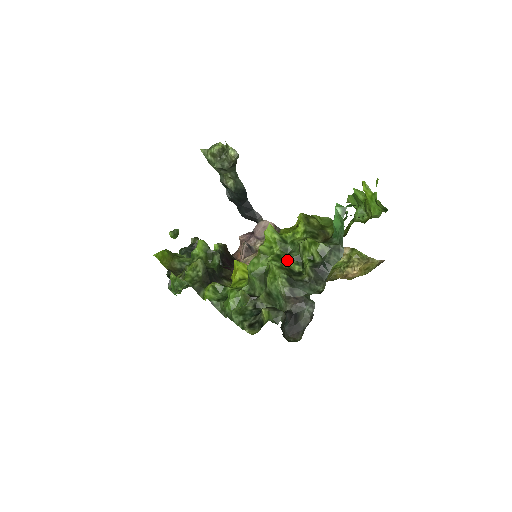
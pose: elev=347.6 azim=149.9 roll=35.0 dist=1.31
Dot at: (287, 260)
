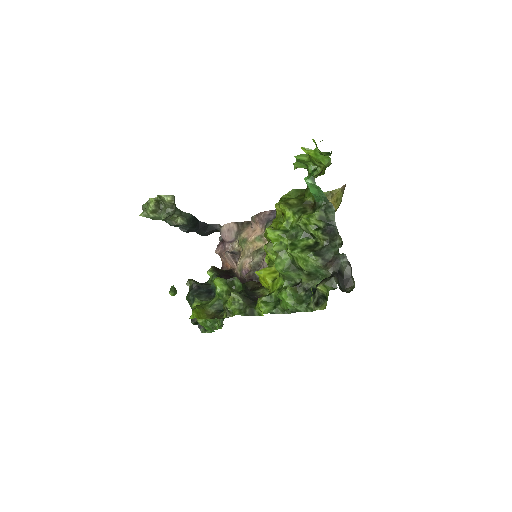
Dot at: (300, 242)
